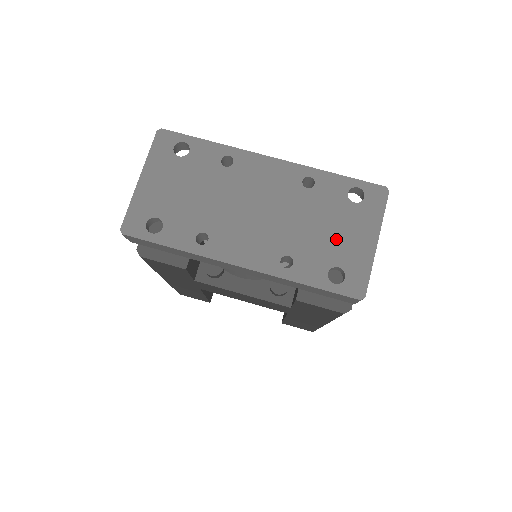
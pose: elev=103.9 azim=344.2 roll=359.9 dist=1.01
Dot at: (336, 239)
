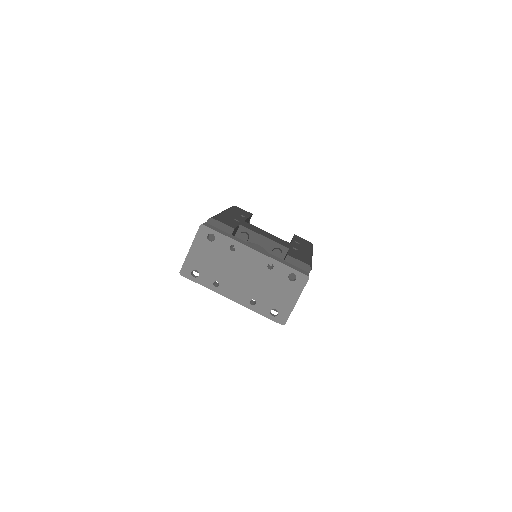
Dot at: (278, 296)
